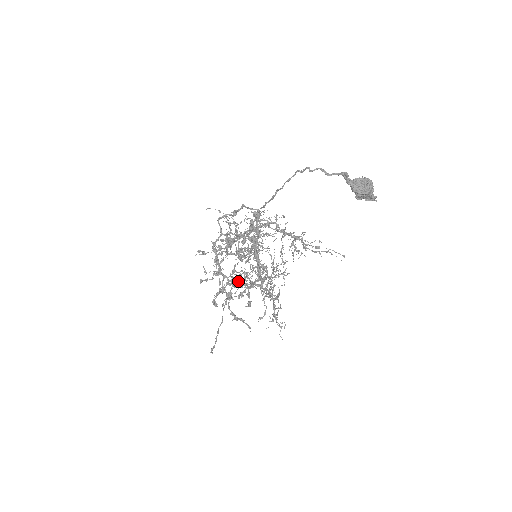
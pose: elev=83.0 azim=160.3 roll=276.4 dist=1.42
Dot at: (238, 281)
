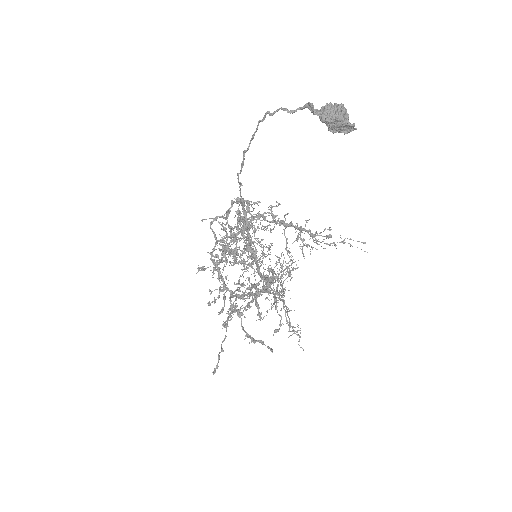
Dot at: (246, 294)
